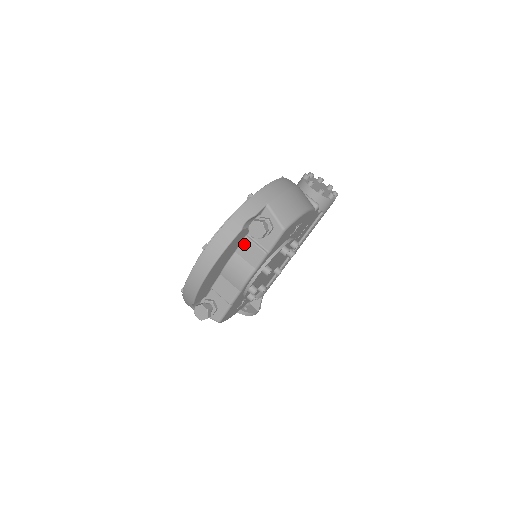
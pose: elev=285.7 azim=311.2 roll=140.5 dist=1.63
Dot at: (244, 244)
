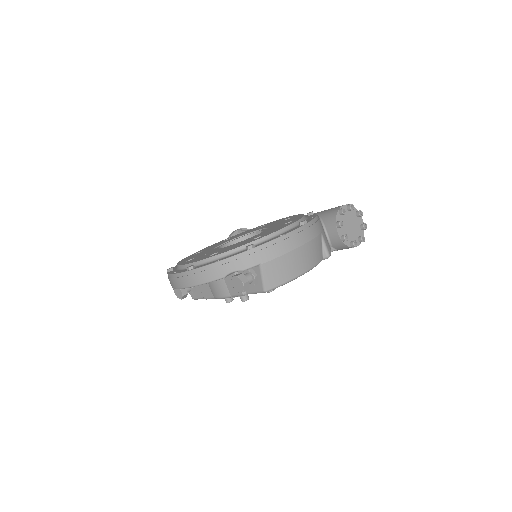
Dot at: occluded
